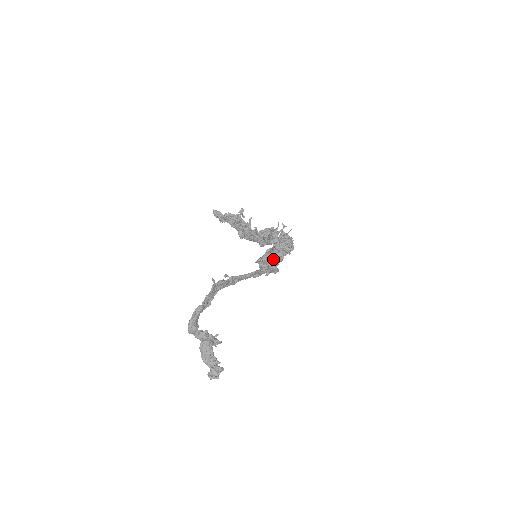
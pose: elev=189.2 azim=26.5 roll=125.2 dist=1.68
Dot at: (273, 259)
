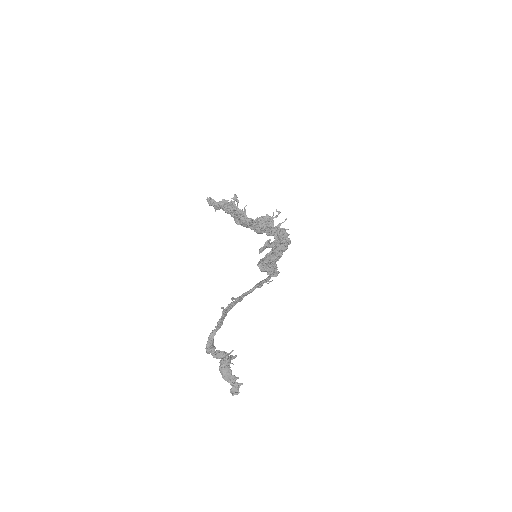
Dot at: (273, 263)
